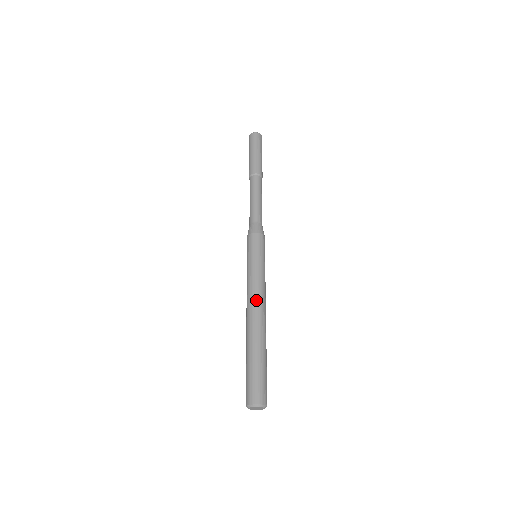
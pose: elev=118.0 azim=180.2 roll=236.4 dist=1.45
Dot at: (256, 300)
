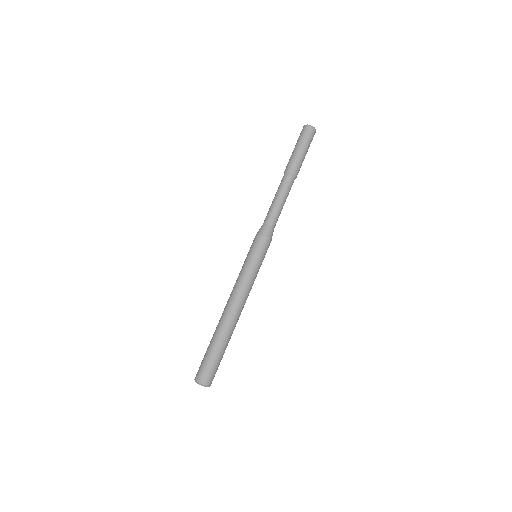
Dot at: (236, 299)
